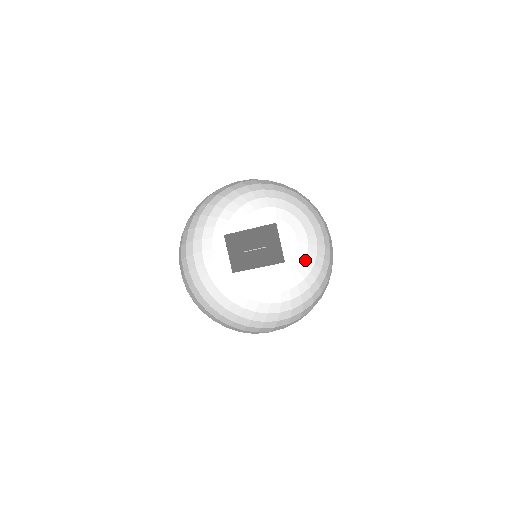
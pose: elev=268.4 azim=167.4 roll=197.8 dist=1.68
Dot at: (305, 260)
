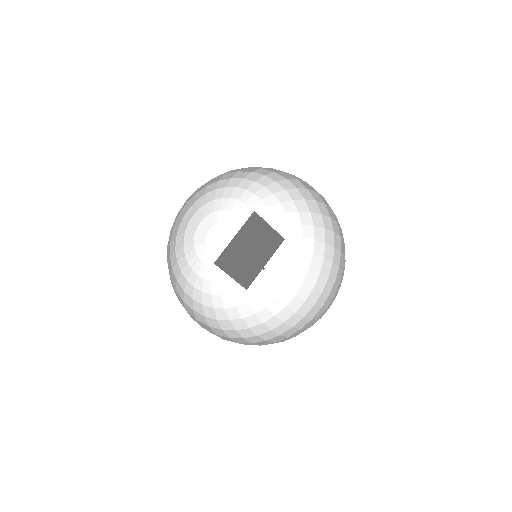
Dot at: occluded
